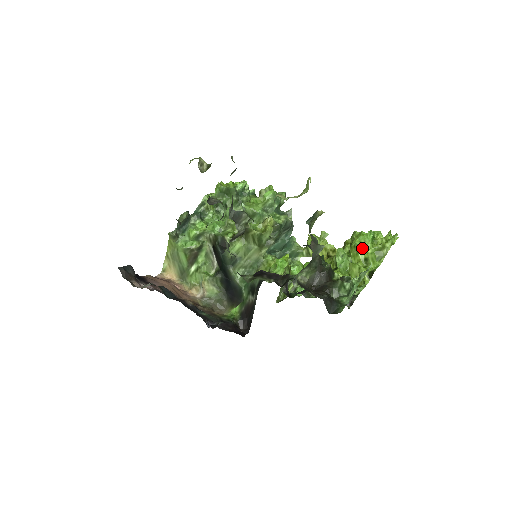
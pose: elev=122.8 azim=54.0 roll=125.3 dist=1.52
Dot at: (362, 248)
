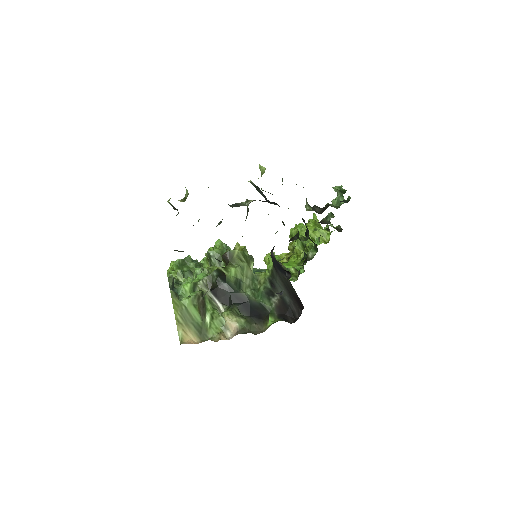
Dot at: occluded
